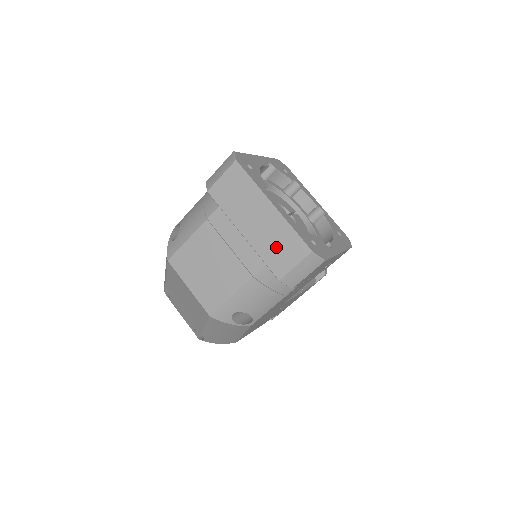
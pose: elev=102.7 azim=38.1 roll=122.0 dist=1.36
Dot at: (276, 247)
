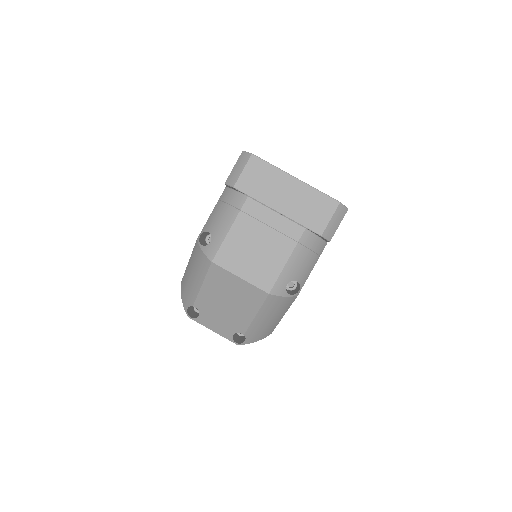
Dot at: (310, 210)
